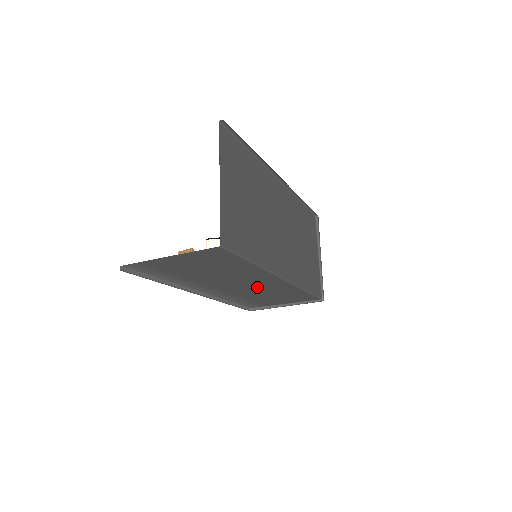
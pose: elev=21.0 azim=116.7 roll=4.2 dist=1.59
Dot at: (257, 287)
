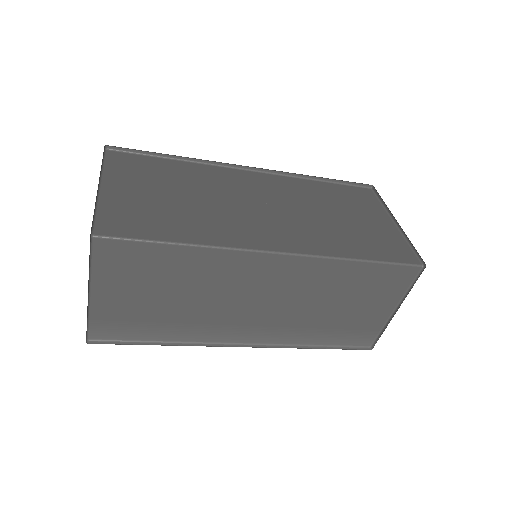
Dot at: (286, 292)
